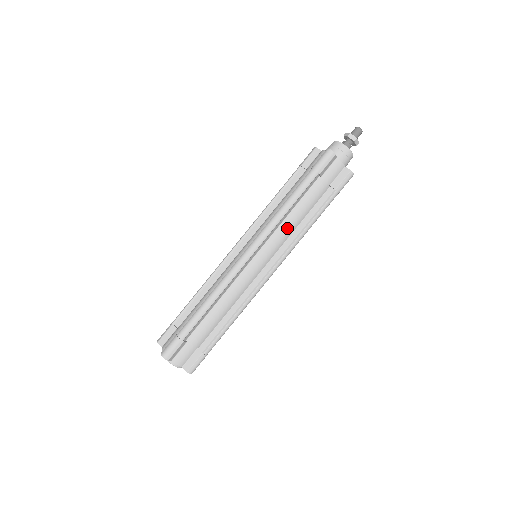
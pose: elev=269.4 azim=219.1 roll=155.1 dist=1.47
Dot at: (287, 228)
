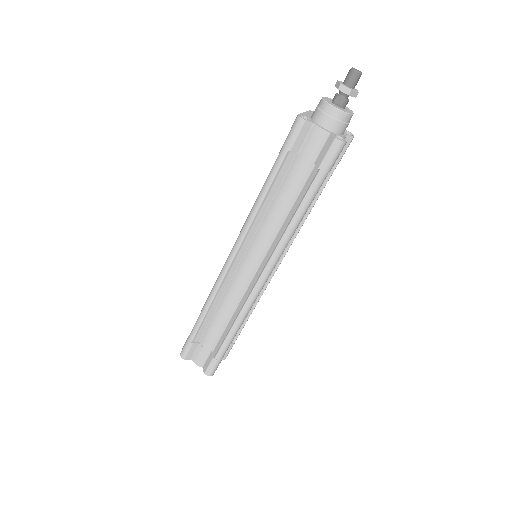
Dot at: occluded
